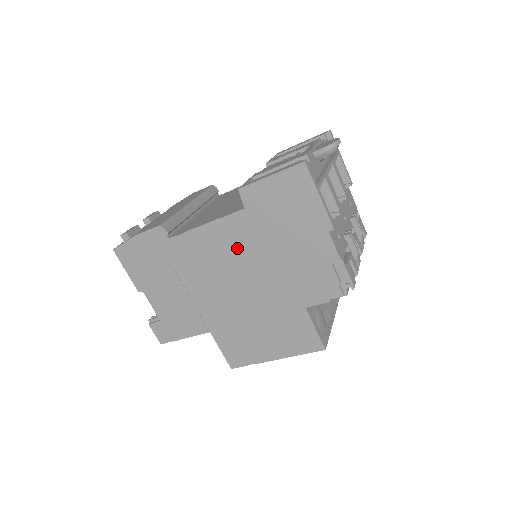
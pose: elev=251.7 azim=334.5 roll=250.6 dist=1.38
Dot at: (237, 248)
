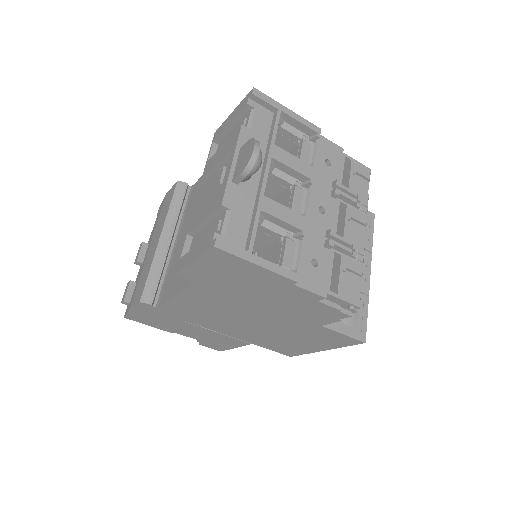
Dot at: (218, 305)
